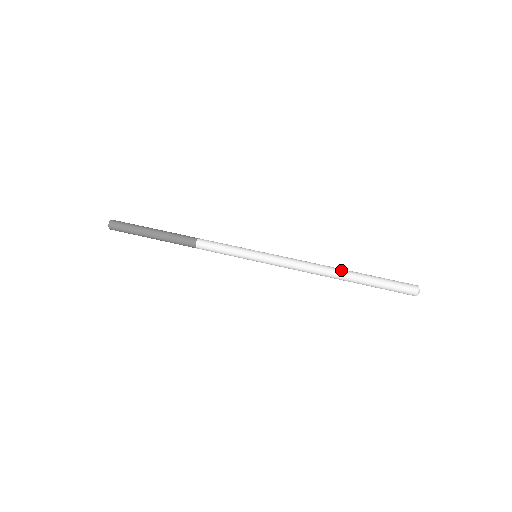
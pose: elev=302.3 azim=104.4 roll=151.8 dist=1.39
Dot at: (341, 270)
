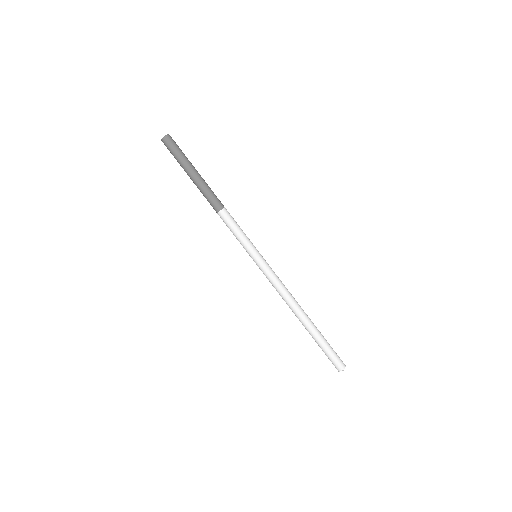
Dot at: (305, 316)
